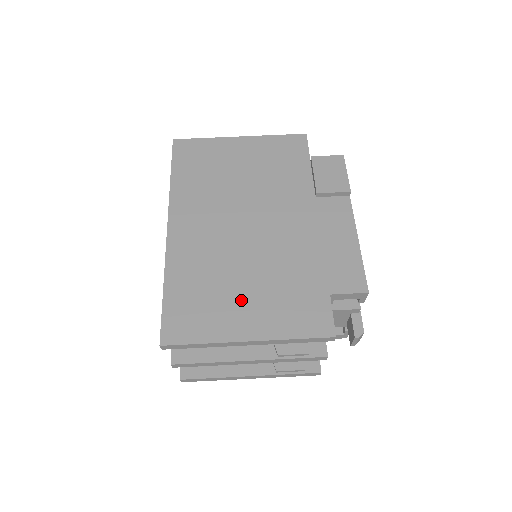
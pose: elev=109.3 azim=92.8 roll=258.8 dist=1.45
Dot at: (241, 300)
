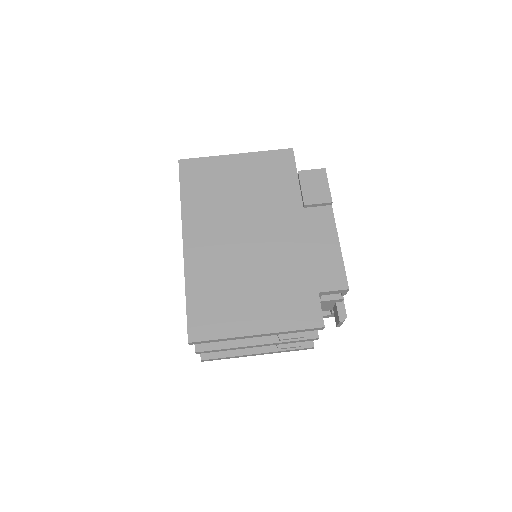
Dot at: (249, 302)
